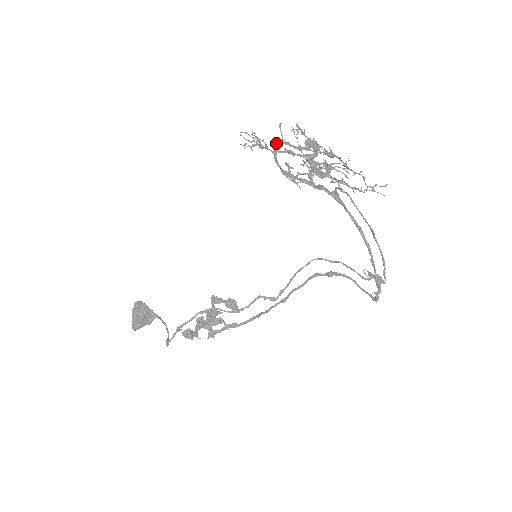
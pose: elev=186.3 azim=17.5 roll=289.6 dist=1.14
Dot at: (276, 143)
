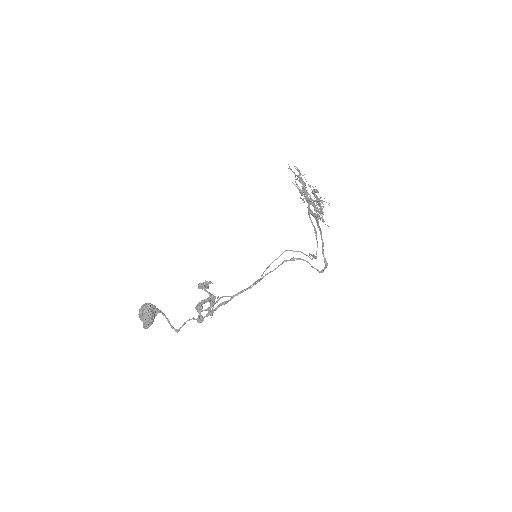
Dot at: (307, 192)
